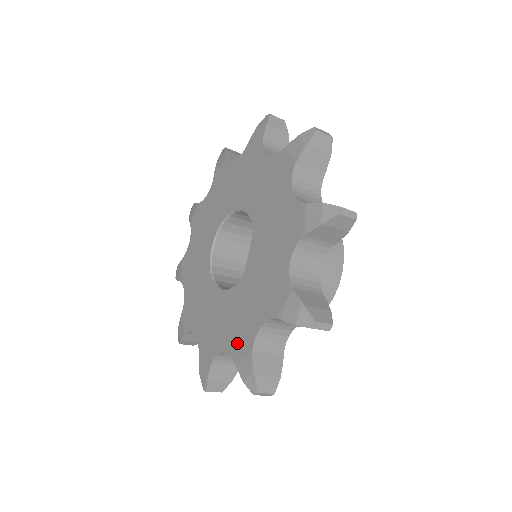
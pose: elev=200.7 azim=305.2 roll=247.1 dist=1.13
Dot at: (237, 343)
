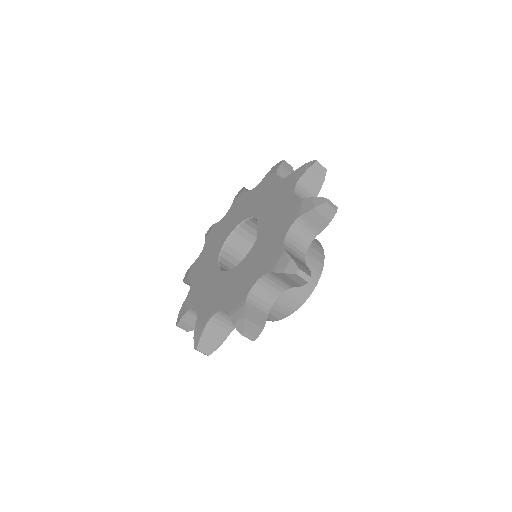
Dot at: (268, 263)
